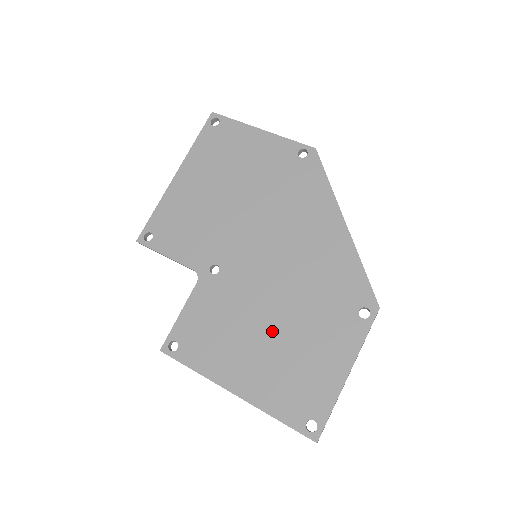
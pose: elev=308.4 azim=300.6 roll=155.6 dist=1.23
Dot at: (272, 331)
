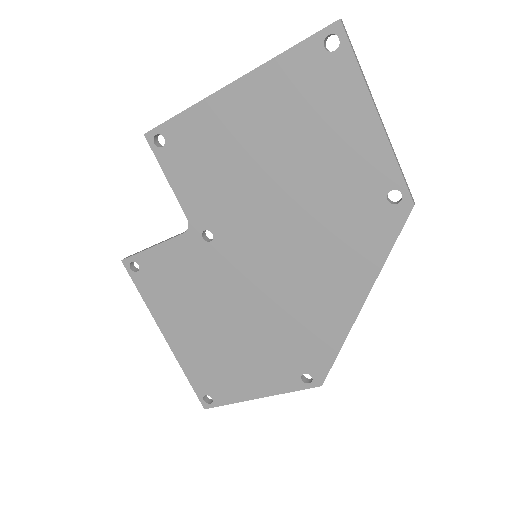
Dot at: (223, 327)
